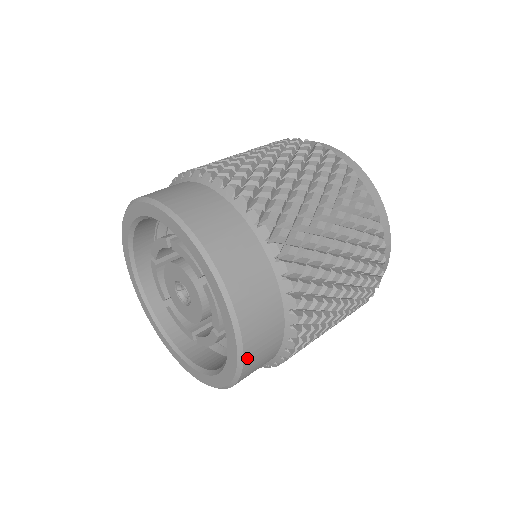
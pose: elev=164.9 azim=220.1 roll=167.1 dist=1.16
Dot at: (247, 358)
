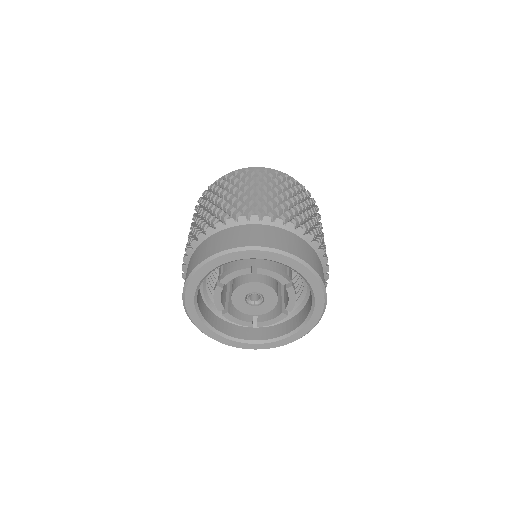
Dot at: occluded
